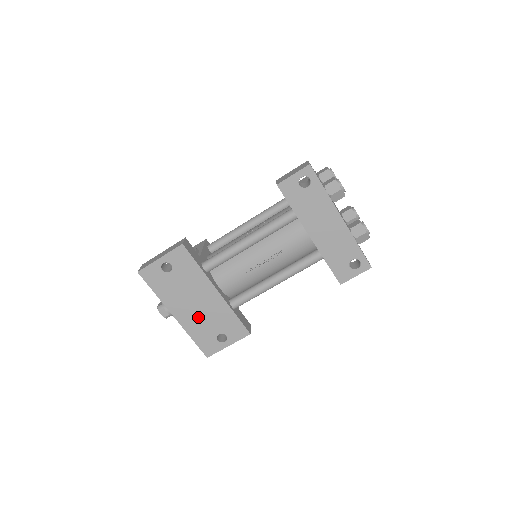
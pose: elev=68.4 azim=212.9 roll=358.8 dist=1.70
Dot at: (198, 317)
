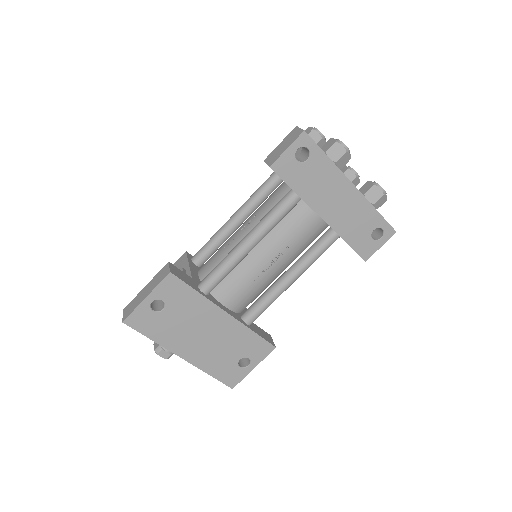
Dot at: (211, 349)
